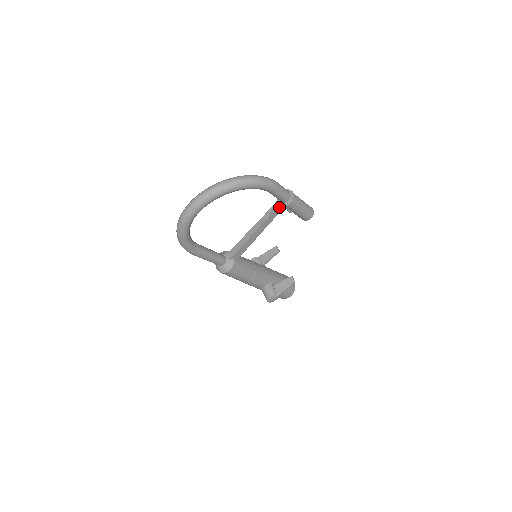
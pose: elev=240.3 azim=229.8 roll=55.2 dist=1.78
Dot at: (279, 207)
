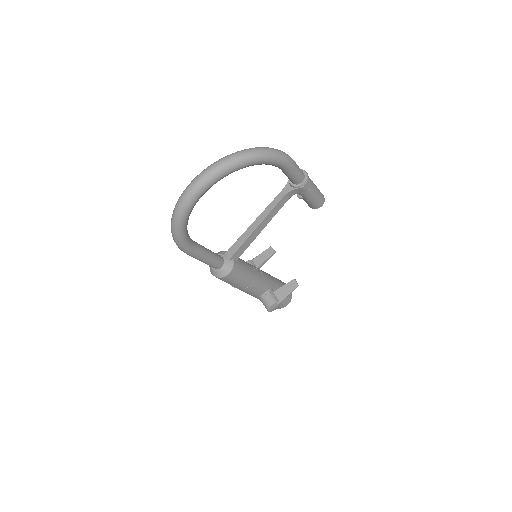
Dot at: (290, 191)
